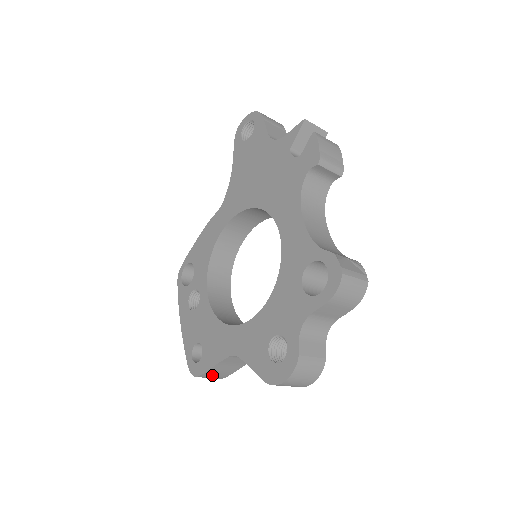
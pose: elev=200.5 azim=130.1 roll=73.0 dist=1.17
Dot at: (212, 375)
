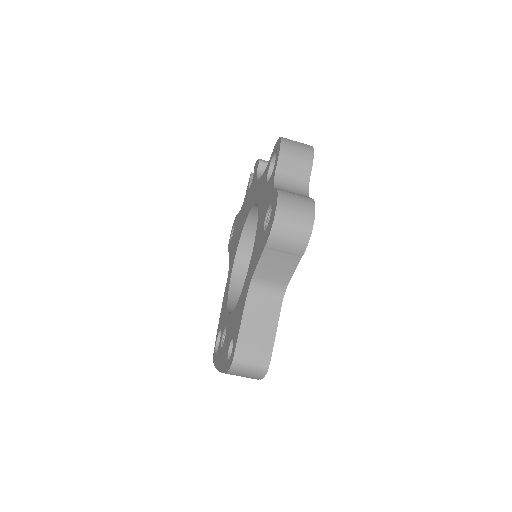
Dot at: (250, 351)
